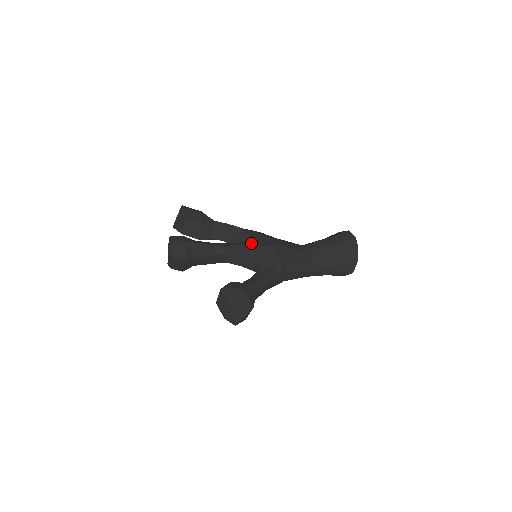
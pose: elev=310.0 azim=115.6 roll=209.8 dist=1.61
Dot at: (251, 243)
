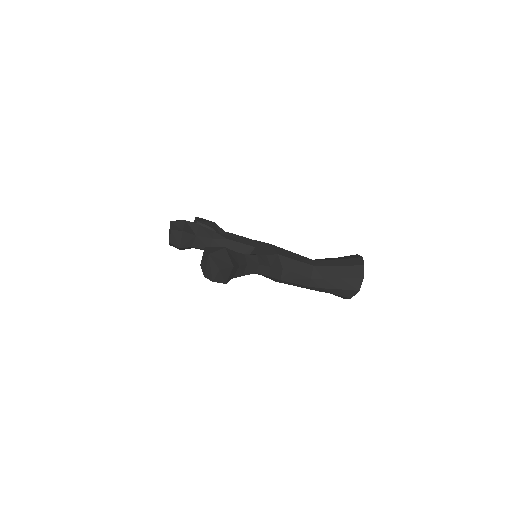
Dot at: occluded
